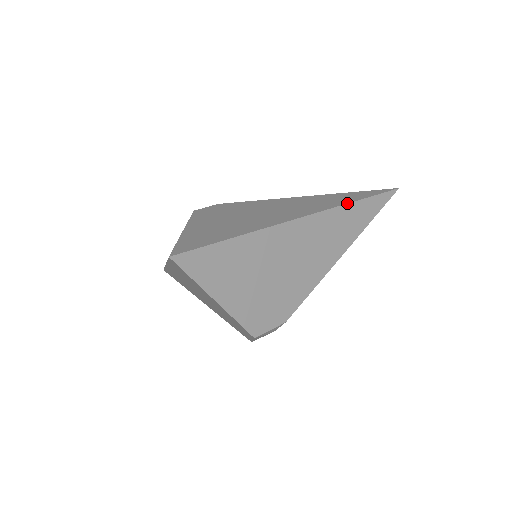
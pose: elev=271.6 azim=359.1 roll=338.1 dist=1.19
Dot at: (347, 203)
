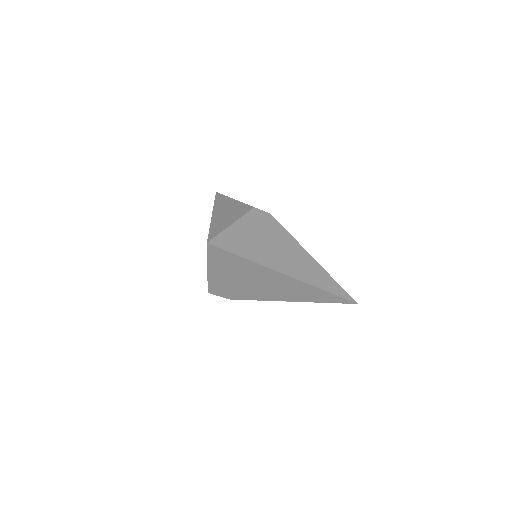
Dot at: (321, 289)
